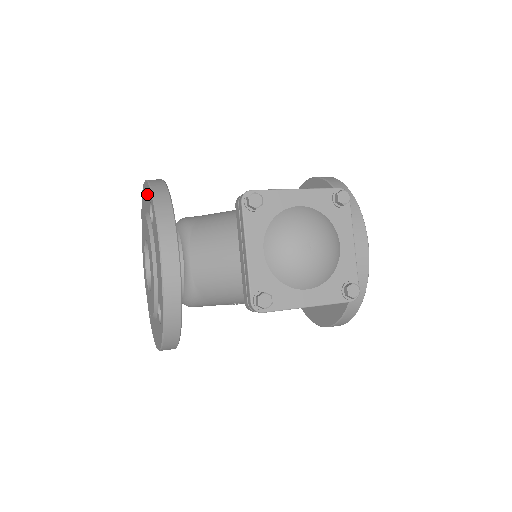
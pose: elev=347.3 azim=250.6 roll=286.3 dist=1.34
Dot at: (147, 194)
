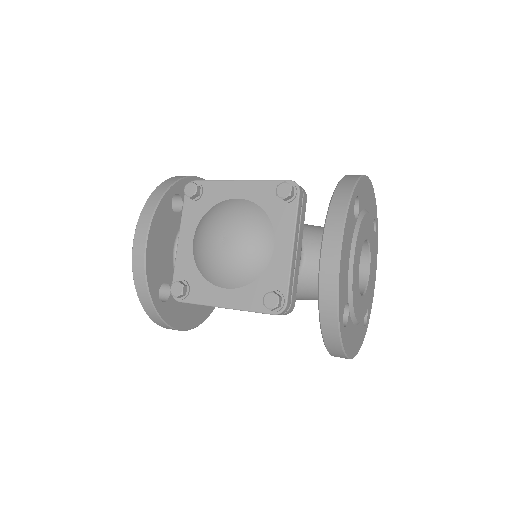
Dot at: occluded
